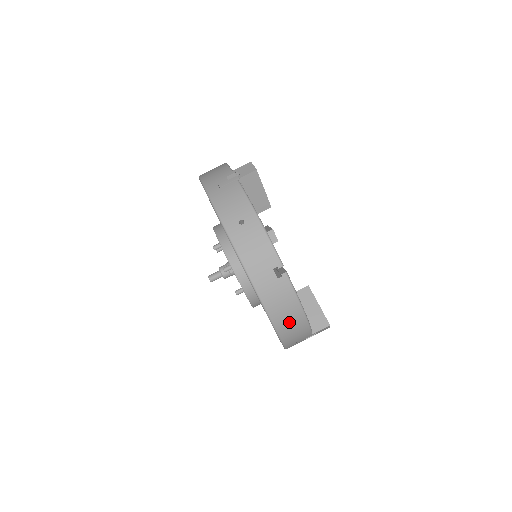
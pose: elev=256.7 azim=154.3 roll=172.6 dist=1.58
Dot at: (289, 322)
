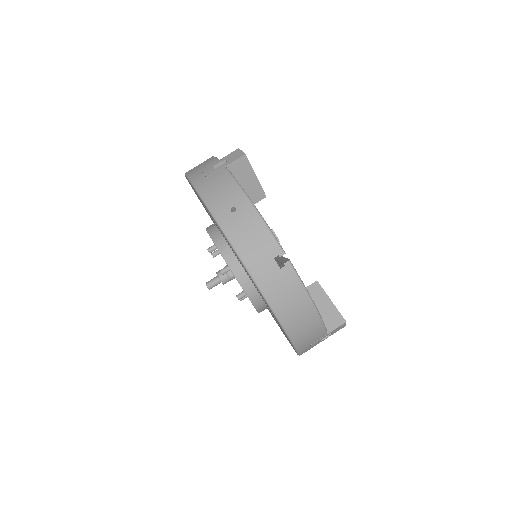
Dot at: (299, 319)
